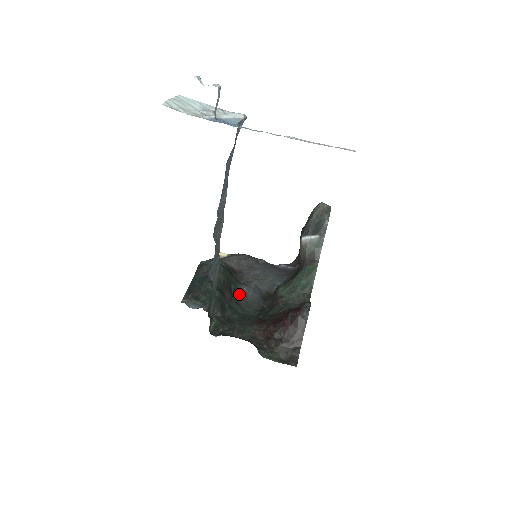
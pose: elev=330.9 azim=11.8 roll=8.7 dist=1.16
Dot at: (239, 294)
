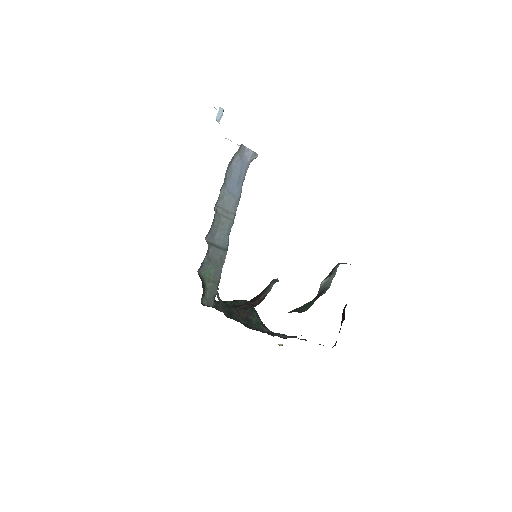
Dot at: (258, 329)
